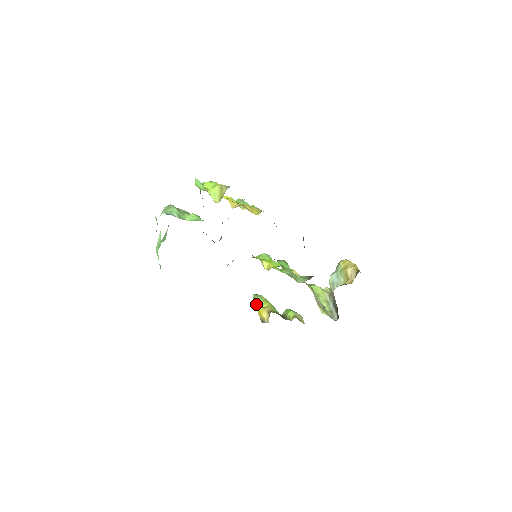
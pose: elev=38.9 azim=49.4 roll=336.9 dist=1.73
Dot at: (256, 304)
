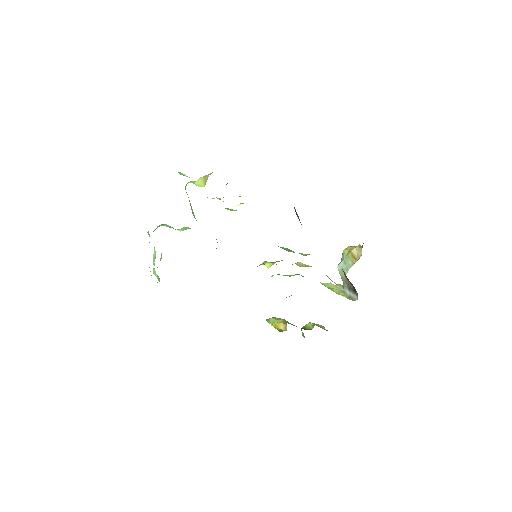
Dot at: (270, 323)
